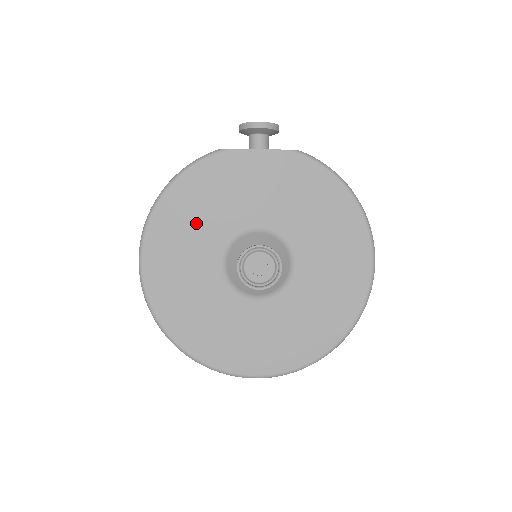
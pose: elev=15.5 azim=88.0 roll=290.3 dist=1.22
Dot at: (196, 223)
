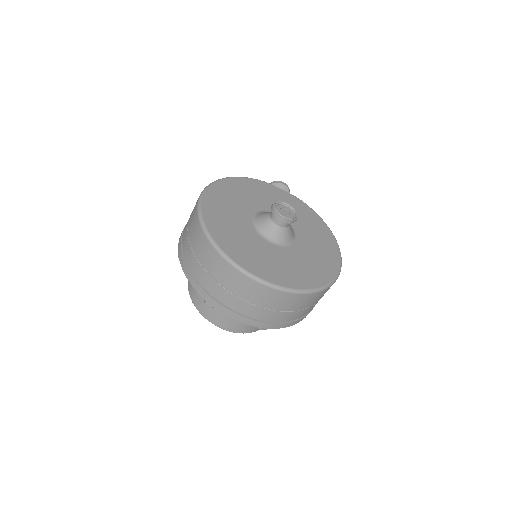
Dot at: (242, 196)
